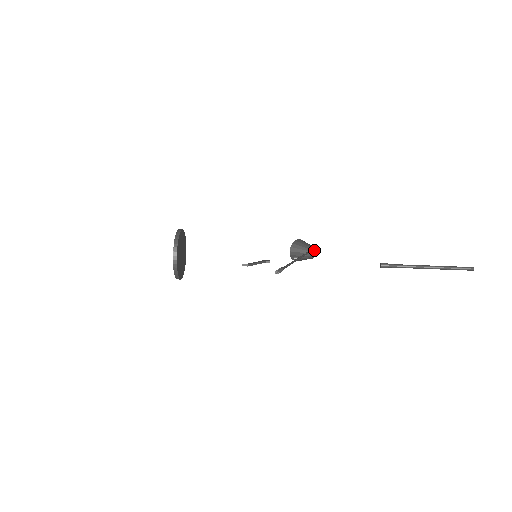
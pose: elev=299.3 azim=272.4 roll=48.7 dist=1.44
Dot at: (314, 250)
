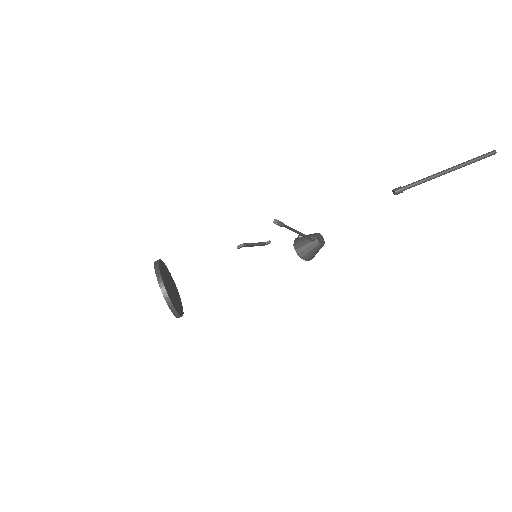
Dot at: (320, 237)
